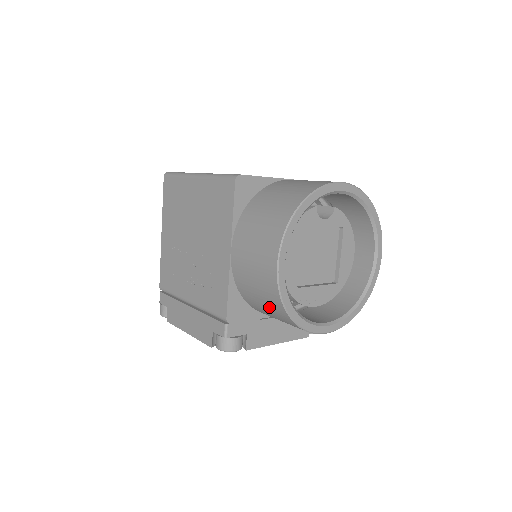
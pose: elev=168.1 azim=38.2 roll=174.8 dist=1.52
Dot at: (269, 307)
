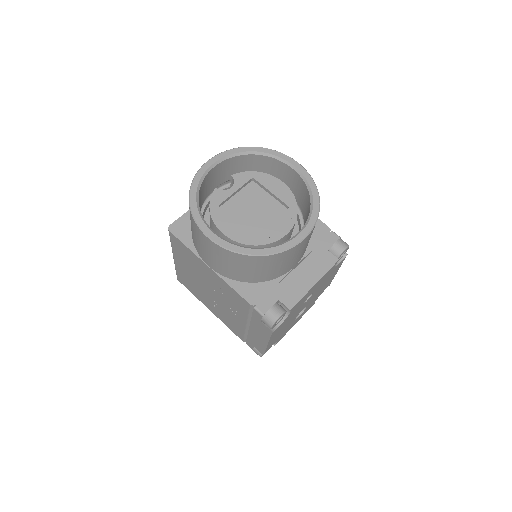
Dot at: (250, 267)
